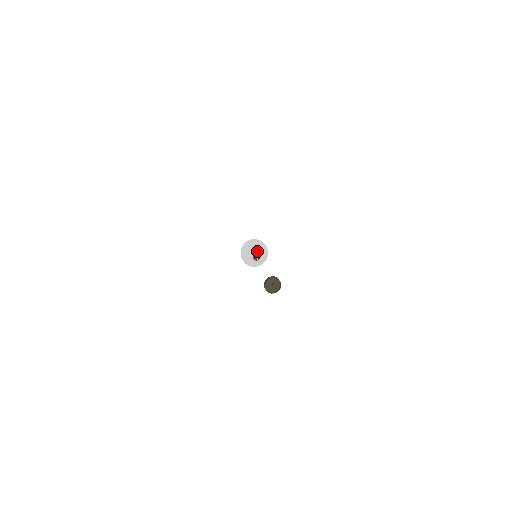
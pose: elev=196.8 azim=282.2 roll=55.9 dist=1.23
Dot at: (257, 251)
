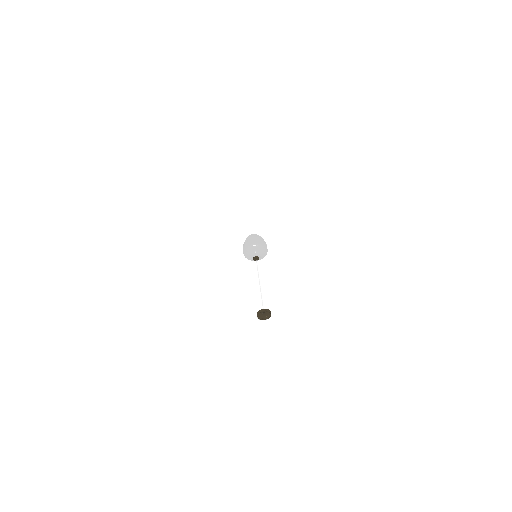
Dot at: (257, 253)
